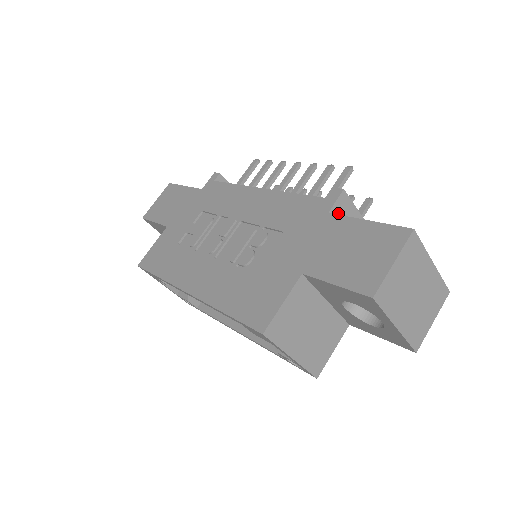
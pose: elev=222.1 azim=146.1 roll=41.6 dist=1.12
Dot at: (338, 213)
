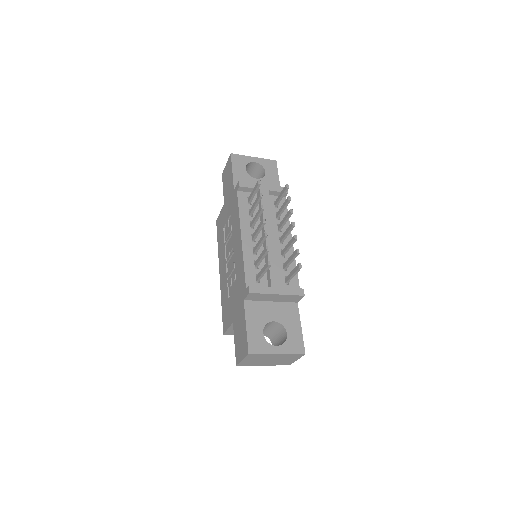
Dot at: (252, 298)
